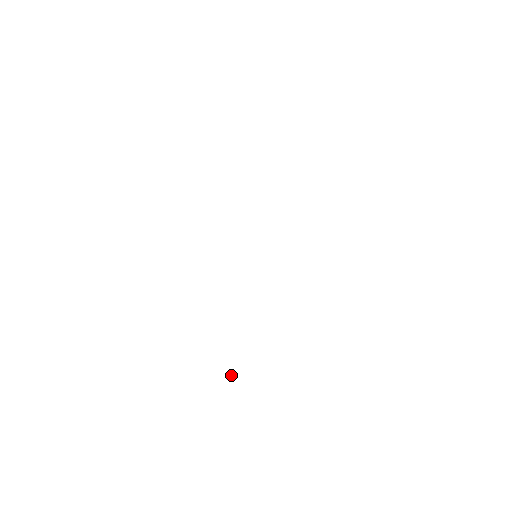
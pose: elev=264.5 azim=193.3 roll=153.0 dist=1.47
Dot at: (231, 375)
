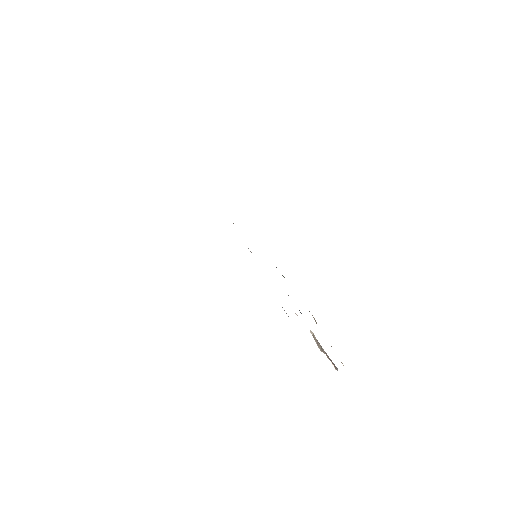
Dot at: (335, 369)
